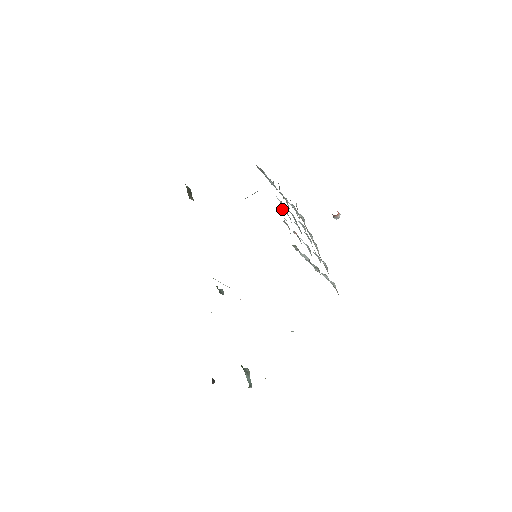
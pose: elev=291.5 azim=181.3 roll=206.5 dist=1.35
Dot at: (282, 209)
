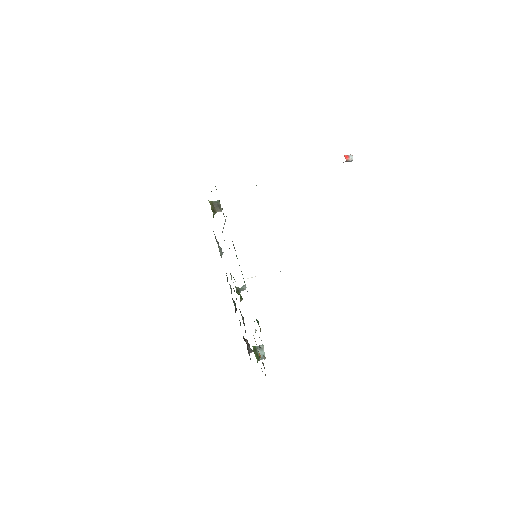
Dot at: occluded
